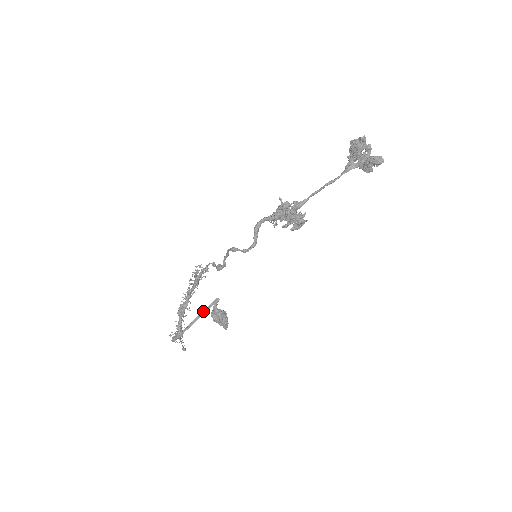
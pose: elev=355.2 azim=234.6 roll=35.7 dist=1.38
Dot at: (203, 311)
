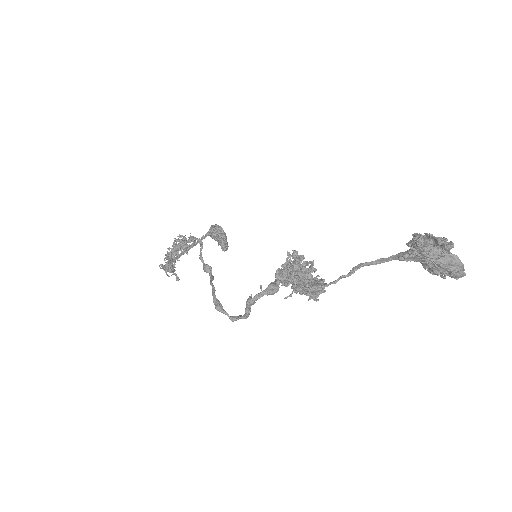
Dot at: (197, 241)
